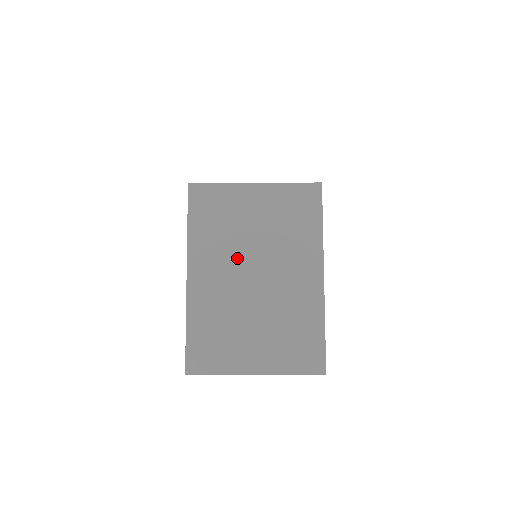
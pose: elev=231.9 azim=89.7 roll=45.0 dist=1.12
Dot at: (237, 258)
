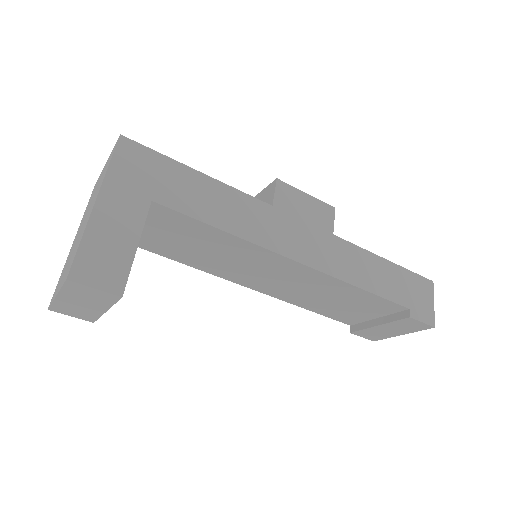
Dot at: occluded
